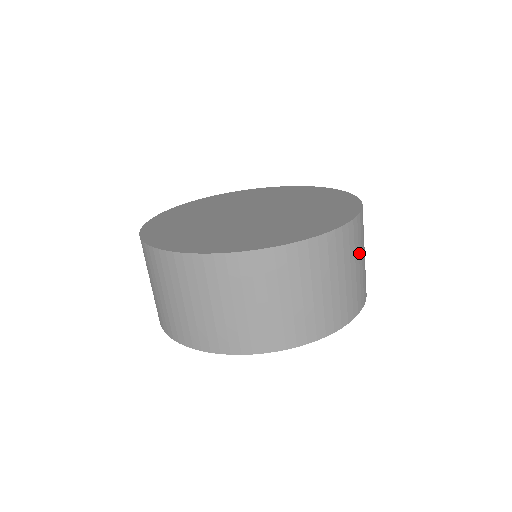
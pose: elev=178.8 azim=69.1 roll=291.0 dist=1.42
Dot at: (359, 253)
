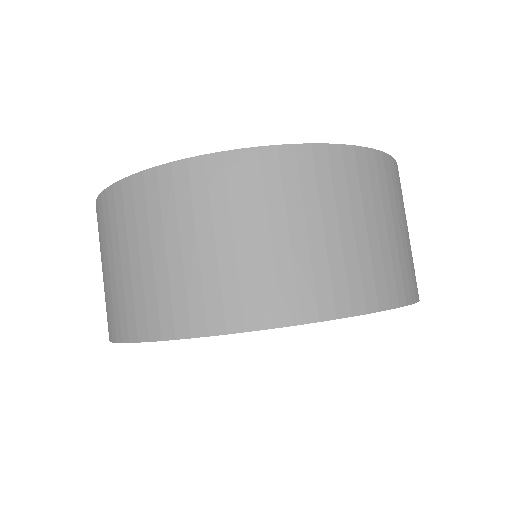
Dot at: (401, 212)
